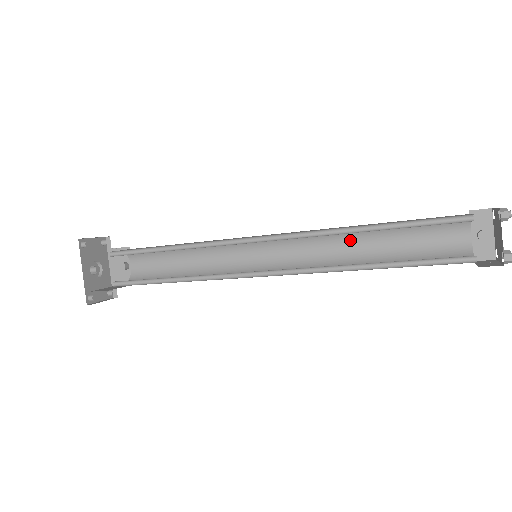
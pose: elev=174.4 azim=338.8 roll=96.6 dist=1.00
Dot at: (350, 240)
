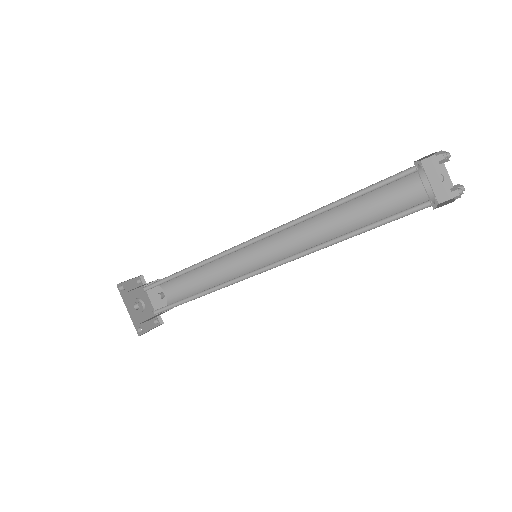
Dot at: (329, 218)
